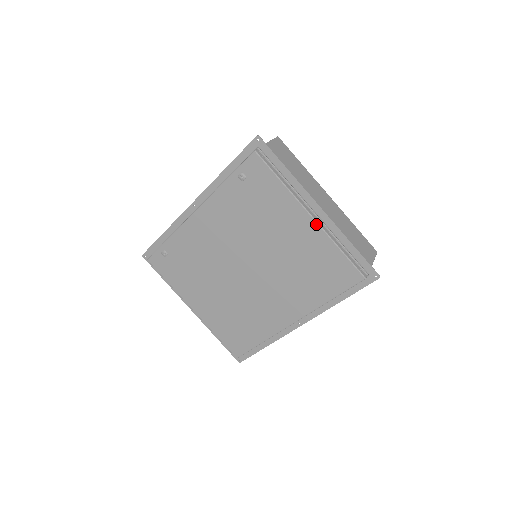
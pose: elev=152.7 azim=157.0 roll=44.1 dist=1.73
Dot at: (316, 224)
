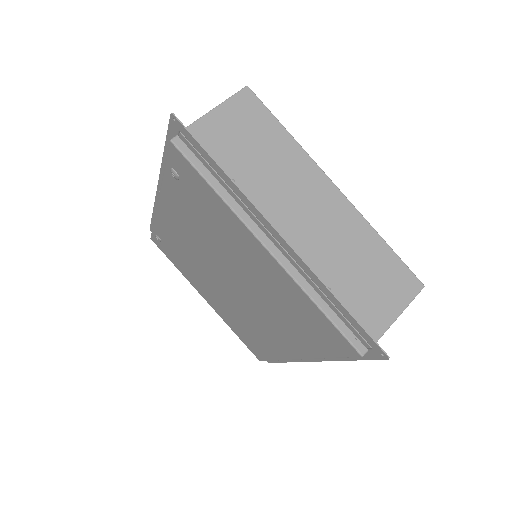
Dot at: (276, 262)
